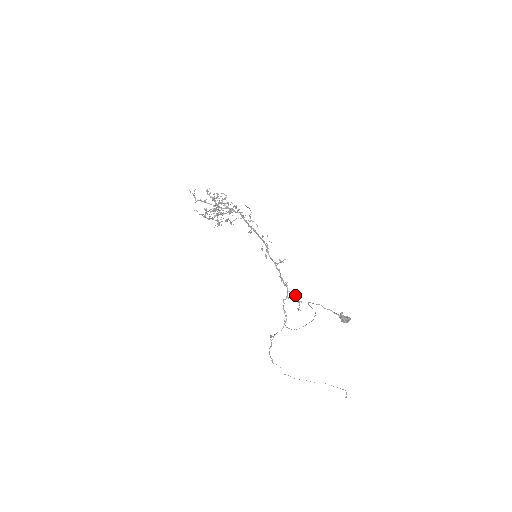
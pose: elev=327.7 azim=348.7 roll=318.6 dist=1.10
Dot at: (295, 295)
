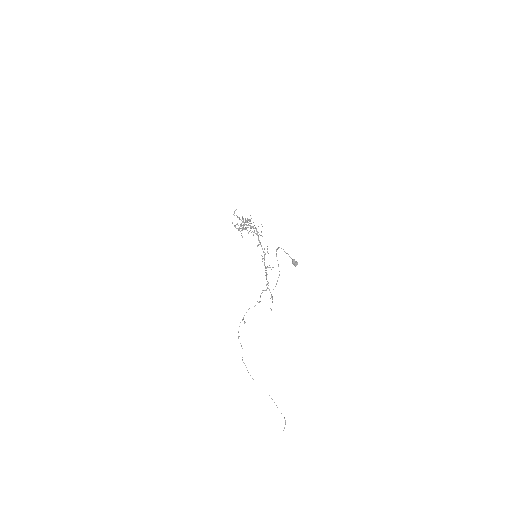
Dot at: (271, 294)
